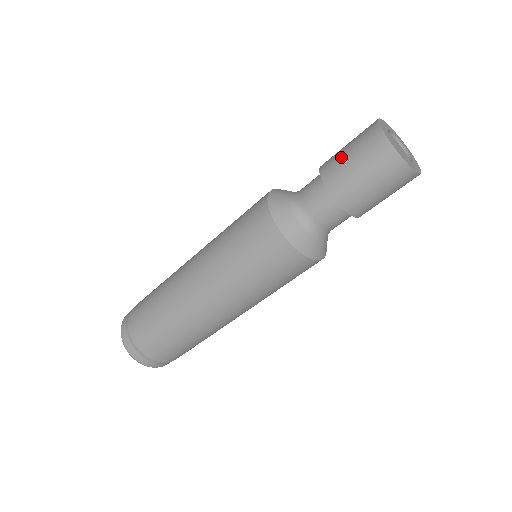
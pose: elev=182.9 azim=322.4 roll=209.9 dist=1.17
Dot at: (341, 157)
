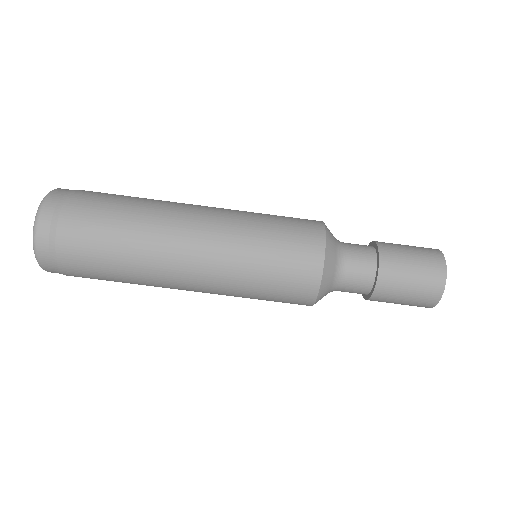
Dot at: (400, 290)
